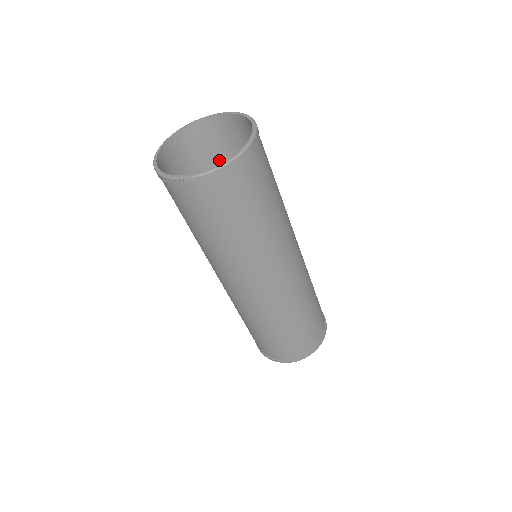
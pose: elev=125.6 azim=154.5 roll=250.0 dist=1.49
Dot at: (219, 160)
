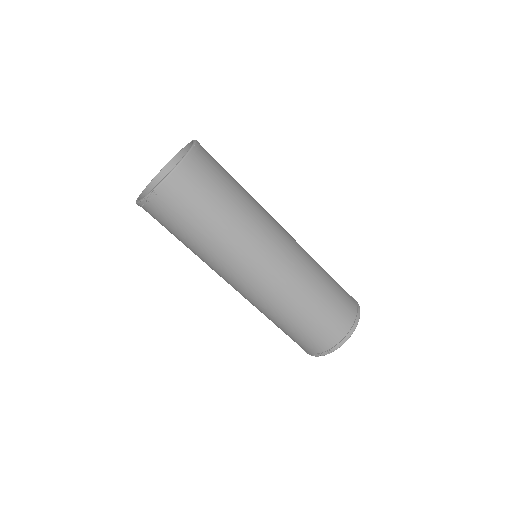
Dot at: occluded
